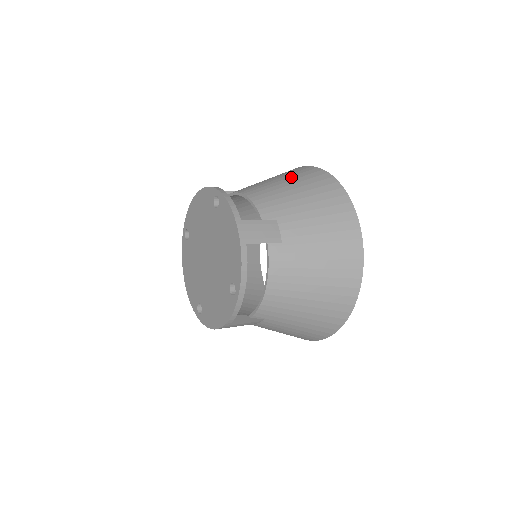
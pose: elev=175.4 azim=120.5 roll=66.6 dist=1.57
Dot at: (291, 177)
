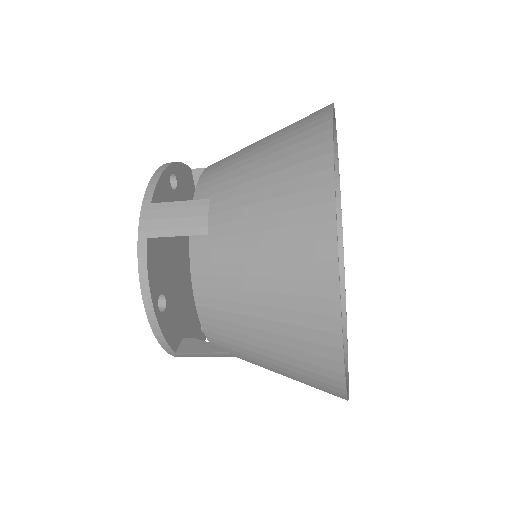
Dot at: occluded
